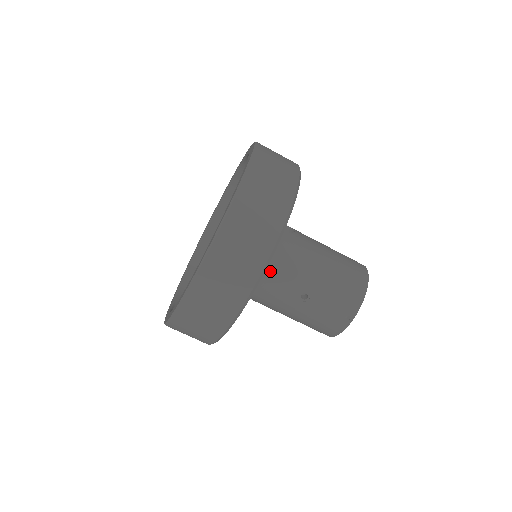
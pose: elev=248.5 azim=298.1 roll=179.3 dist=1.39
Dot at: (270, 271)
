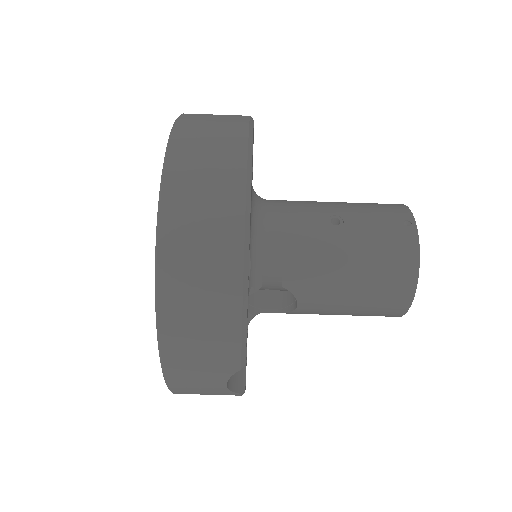
Dot at: (274, 211)
